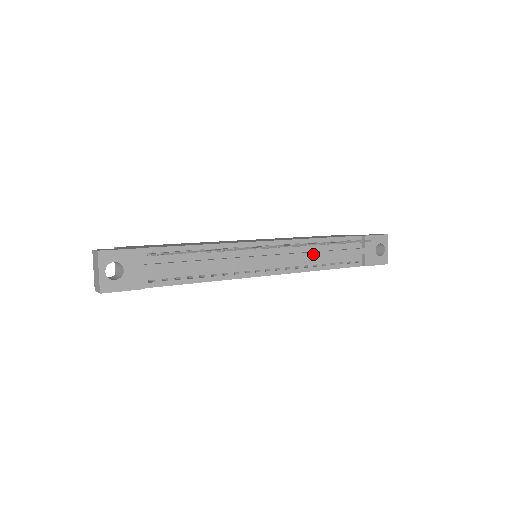
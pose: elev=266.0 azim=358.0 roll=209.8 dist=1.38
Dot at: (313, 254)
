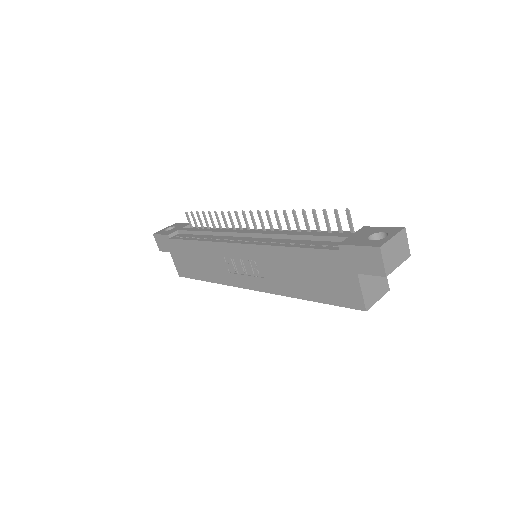
Dot at: (286, 233)
